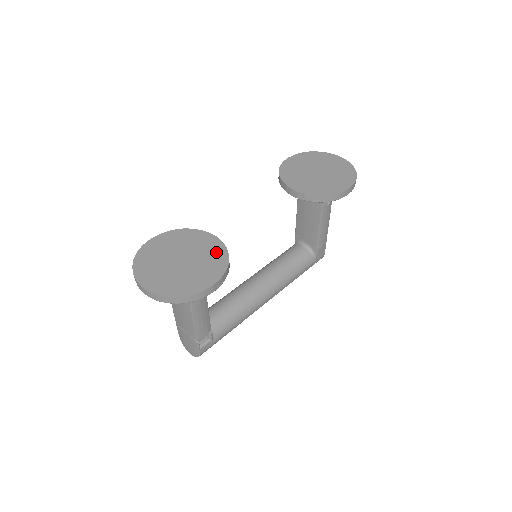
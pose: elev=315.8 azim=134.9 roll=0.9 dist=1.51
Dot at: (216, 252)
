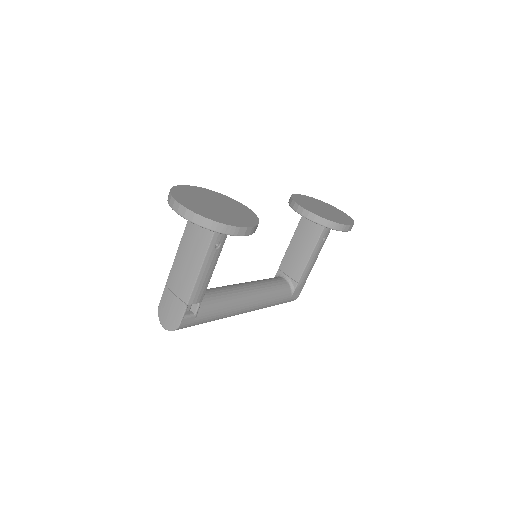
Dot at: (247, 213)
